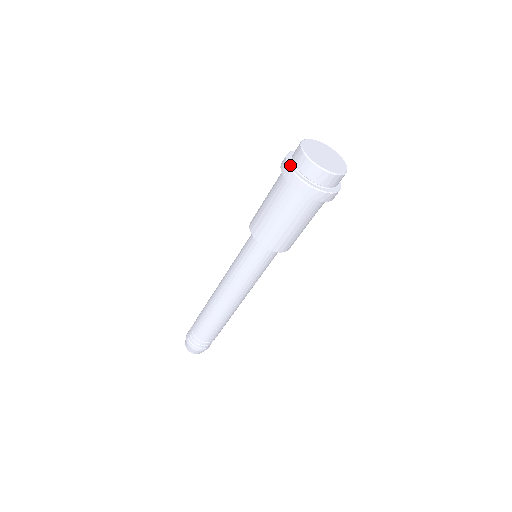
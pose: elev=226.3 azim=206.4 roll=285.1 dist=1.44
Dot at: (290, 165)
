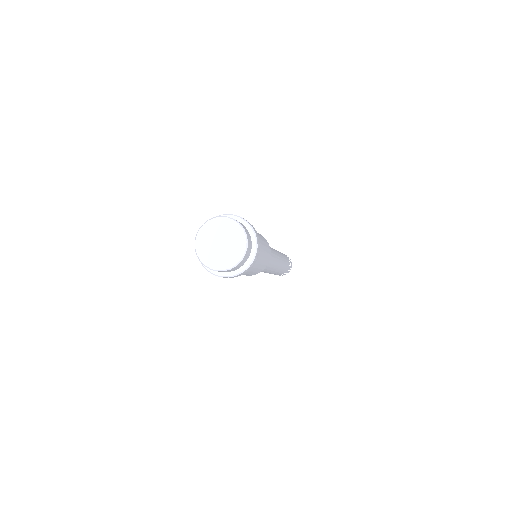
Dot at: occluded
